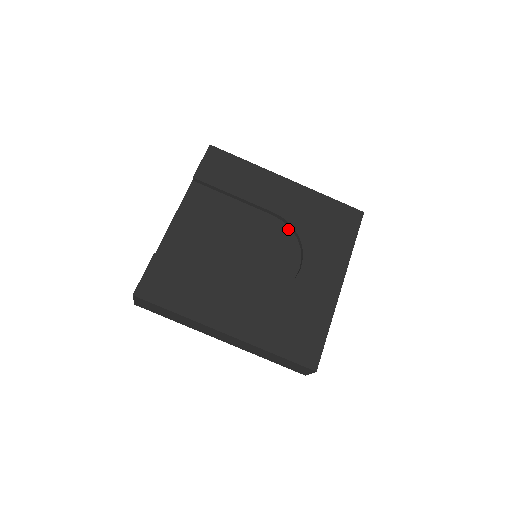
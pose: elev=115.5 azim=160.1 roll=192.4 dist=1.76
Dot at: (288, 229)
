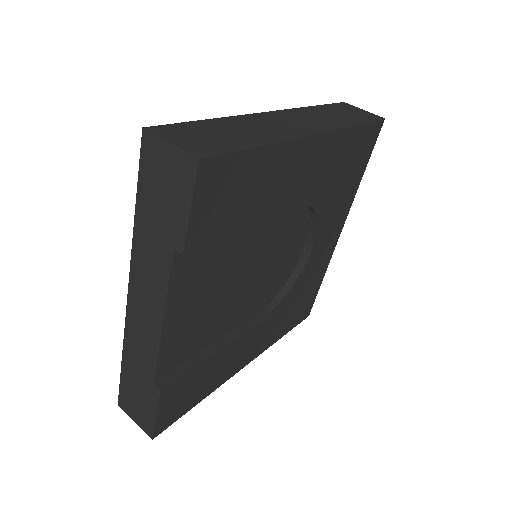
Dot at: (302, 207)
